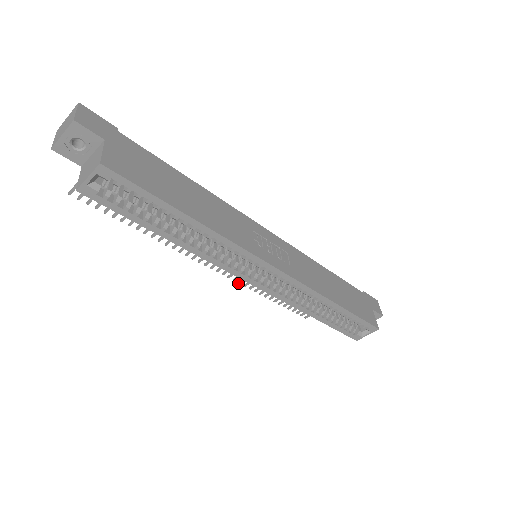
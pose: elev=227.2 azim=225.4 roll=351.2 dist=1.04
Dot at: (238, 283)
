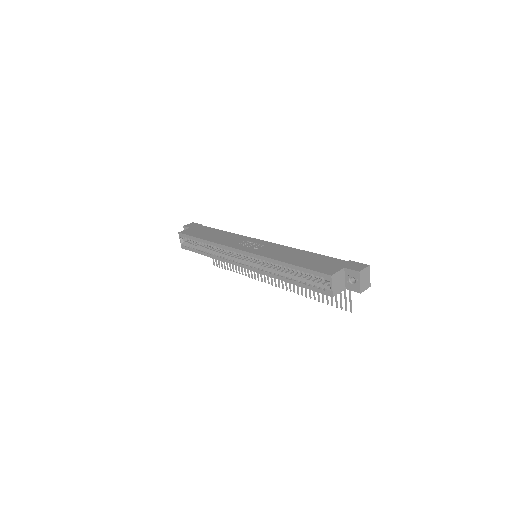
Dot at: (290, 291)
